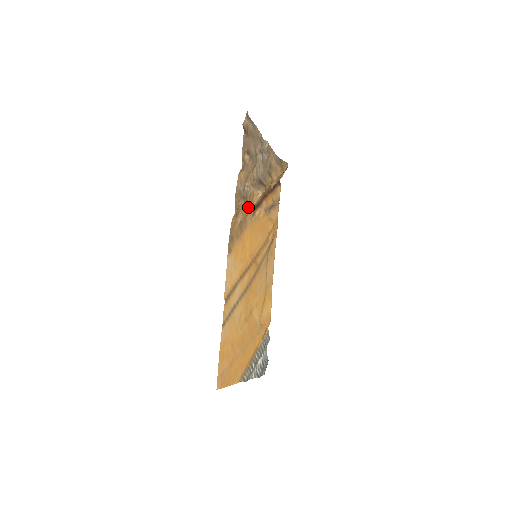
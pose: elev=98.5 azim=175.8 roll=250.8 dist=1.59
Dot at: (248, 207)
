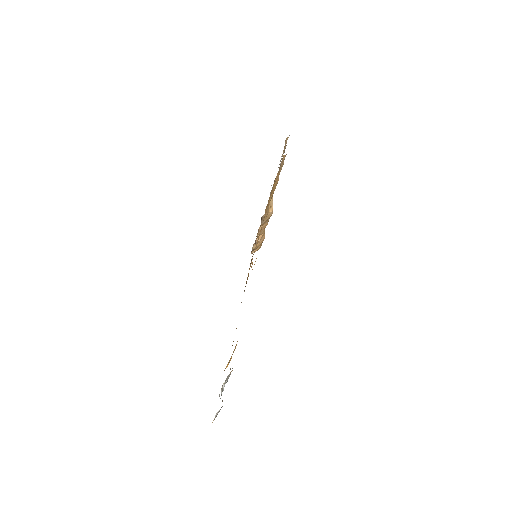
Dot at: occluded
